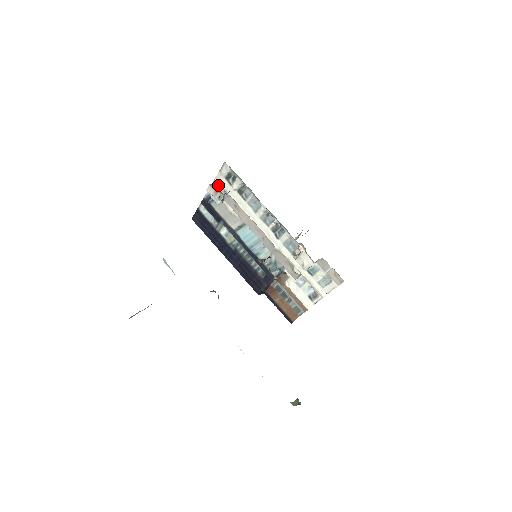
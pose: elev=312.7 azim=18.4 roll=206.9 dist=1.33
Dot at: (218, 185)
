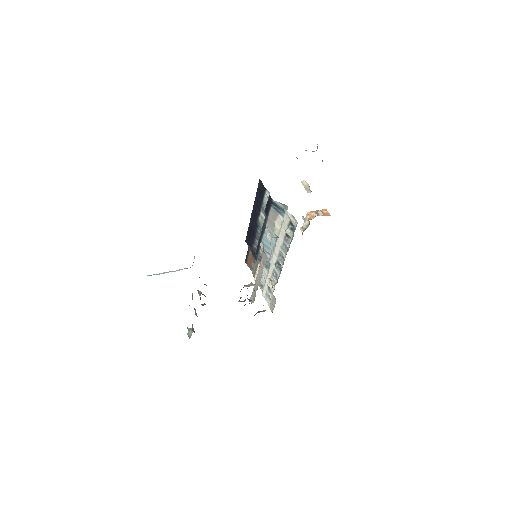
Dot at: (285, 211)
